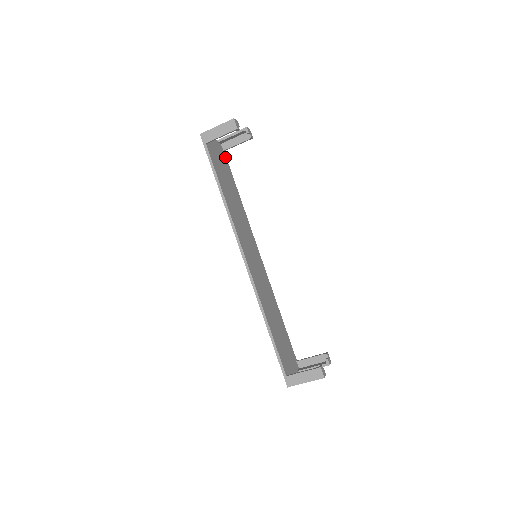
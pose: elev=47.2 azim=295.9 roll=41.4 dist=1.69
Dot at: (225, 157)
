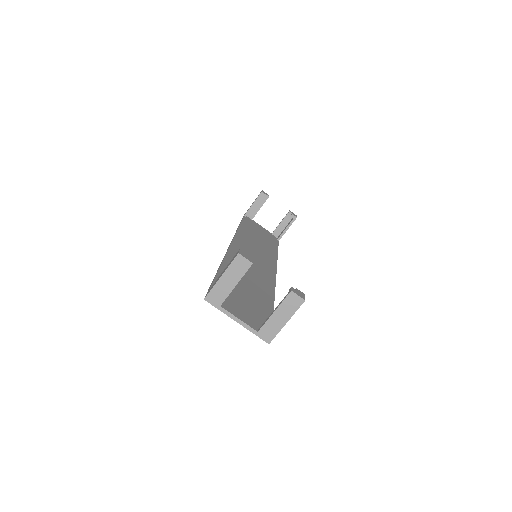
Dot at: (276, 241)
